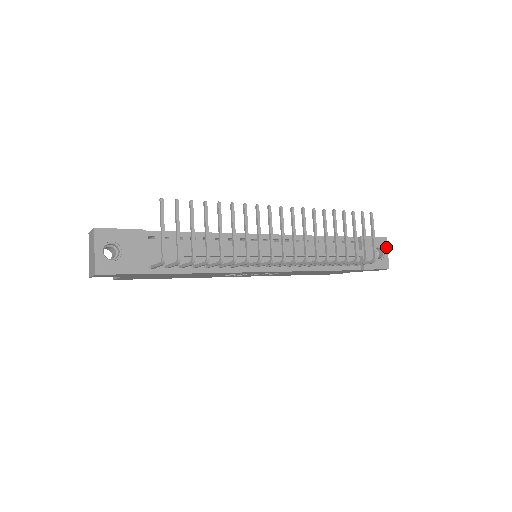
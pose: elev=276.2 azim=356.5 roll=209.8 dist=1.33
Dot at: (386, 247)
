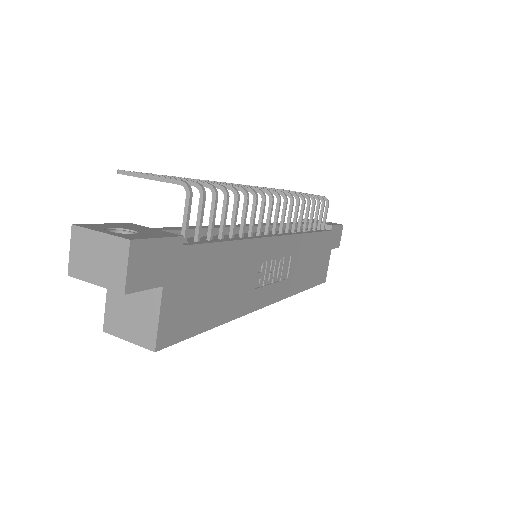
Dot at: occluded
